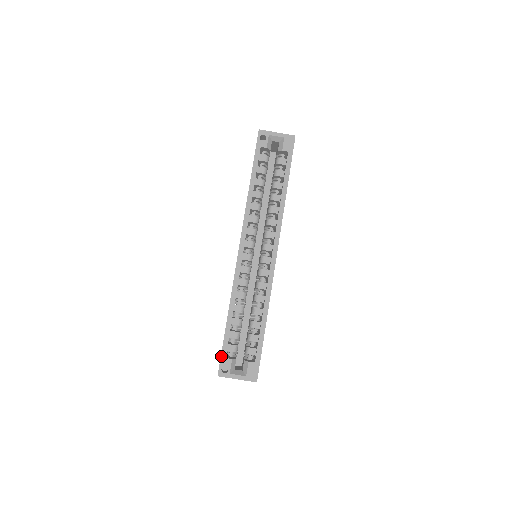
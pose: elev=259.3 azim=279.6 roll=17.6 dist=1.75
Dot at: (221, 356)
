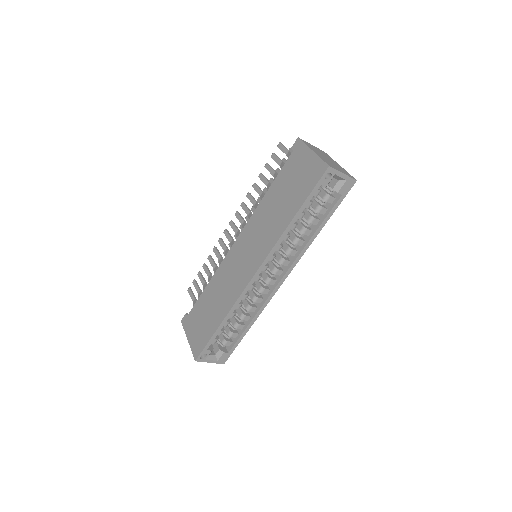
Dot at: (204, 349)
